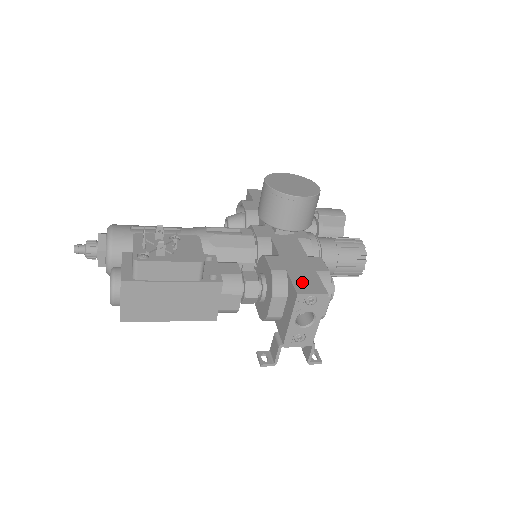
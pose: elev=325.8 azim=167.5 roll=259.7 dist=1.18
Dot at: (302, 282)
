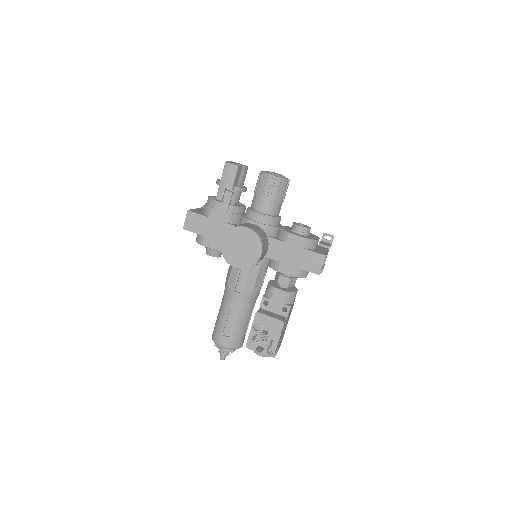
Dot at: (310, 265)
